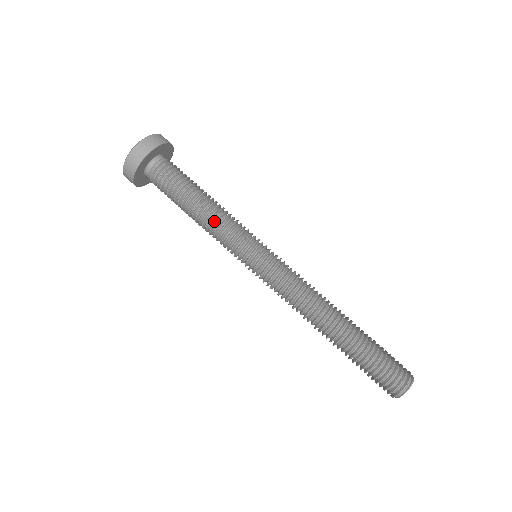
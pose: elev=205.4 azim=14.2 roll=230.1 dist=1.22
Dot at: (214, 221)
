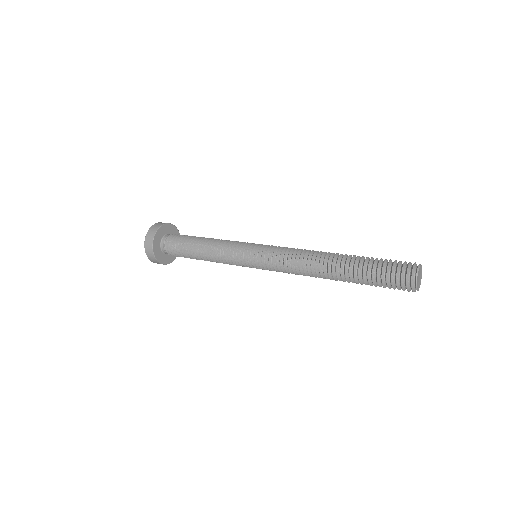
Dot at: (215, 257)
